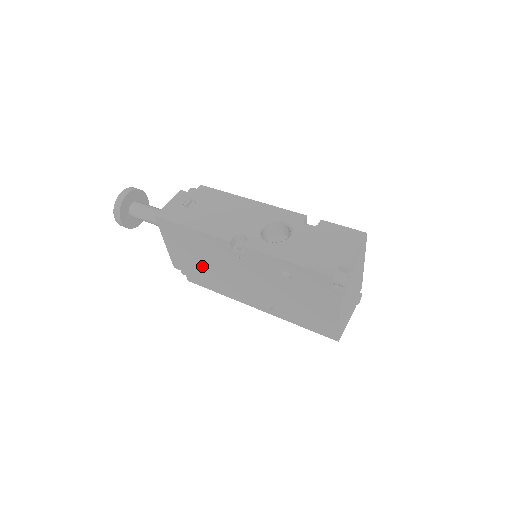
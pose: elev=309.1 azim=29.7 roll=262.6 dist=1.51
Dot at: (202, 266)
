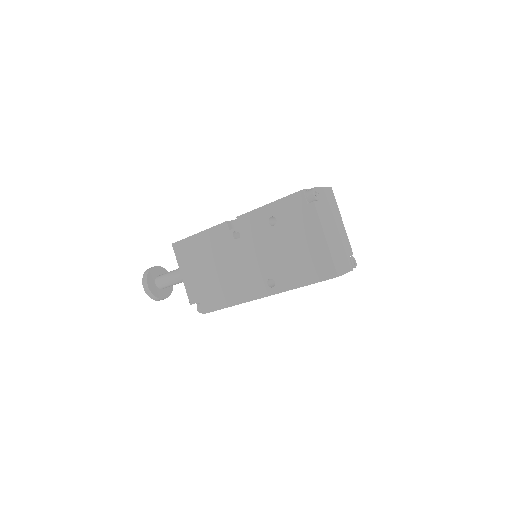
Dot at: (211, 277)
